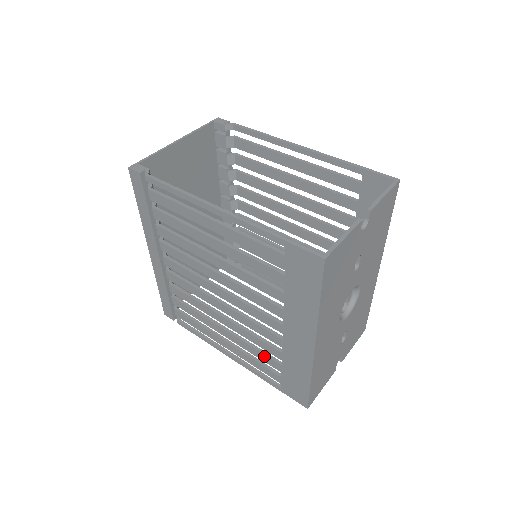
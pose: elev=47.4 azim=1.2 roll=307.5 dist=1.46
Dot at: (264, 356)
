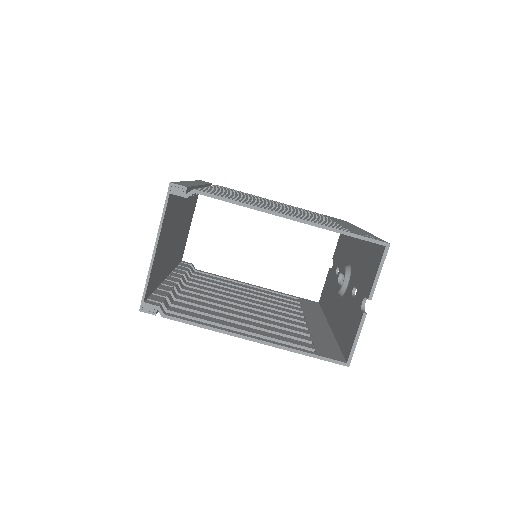
Dot at: occluded
